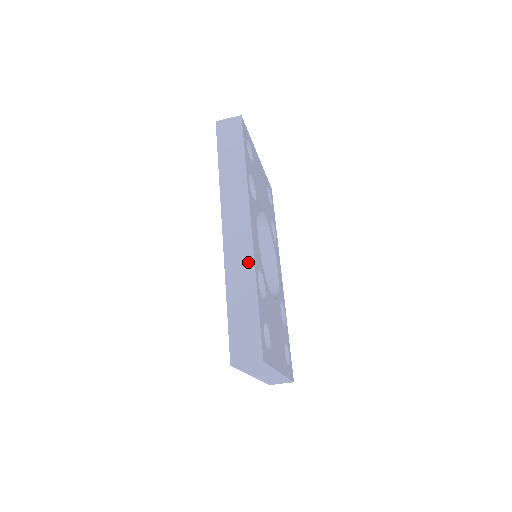
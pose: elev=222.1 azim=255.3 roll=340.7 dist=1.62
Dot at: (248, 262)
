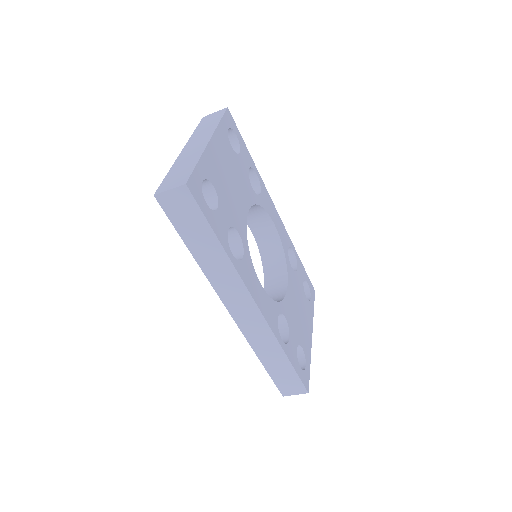
Dot at: (269, 337)
